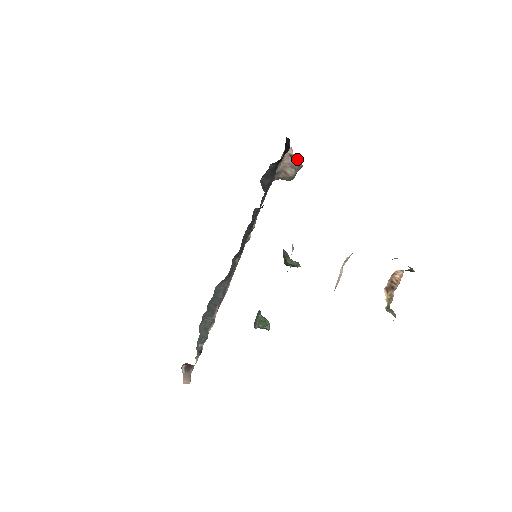
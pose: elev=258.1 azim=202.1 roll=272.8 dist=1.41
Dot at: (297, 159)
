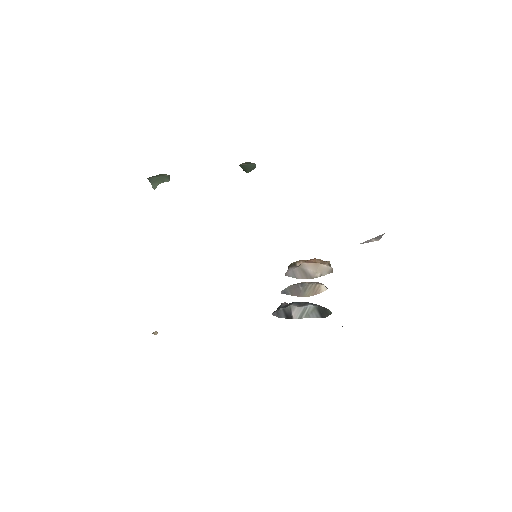
Dot at: occluded
